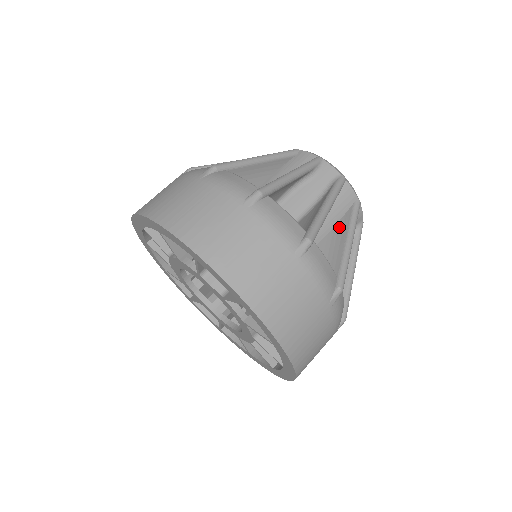
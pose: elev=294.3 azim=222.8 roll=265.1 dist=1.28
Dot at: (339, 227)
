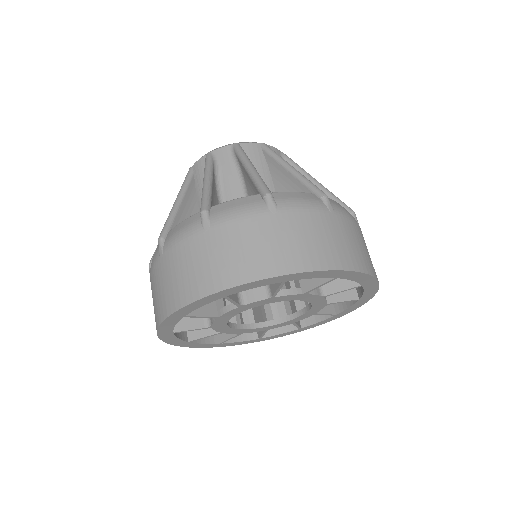
Dot at: (274, 171)
